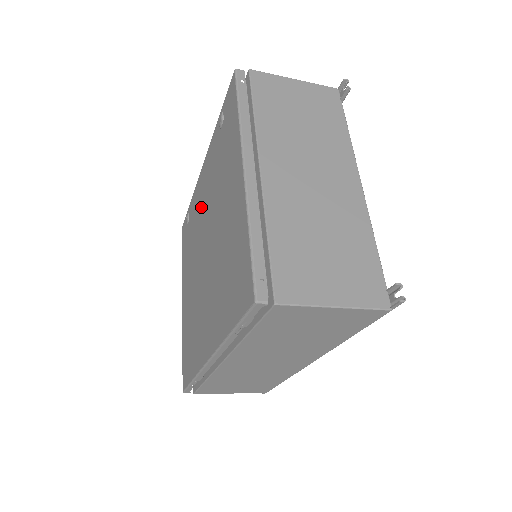
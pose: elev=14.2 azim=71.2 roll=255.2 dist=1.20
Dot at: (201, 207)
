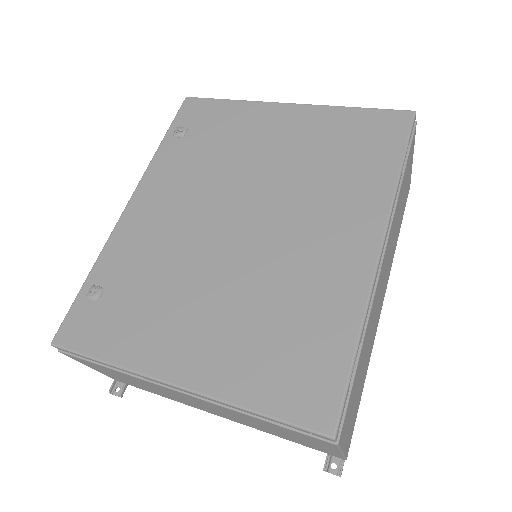
Dot at: (170, 221)
